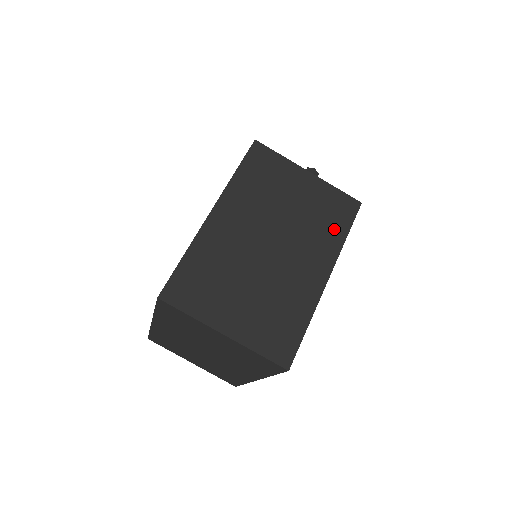
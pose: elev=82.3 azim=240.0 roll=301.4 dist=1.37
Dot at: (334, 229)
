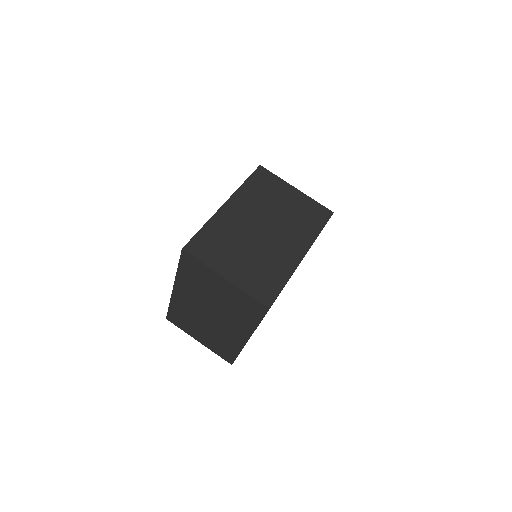
Dot at: (312, 226)
